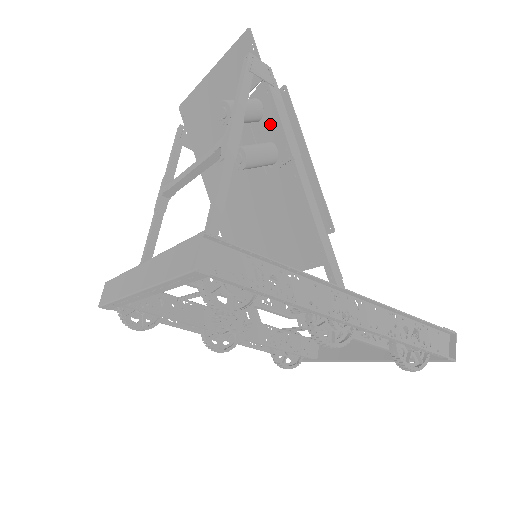
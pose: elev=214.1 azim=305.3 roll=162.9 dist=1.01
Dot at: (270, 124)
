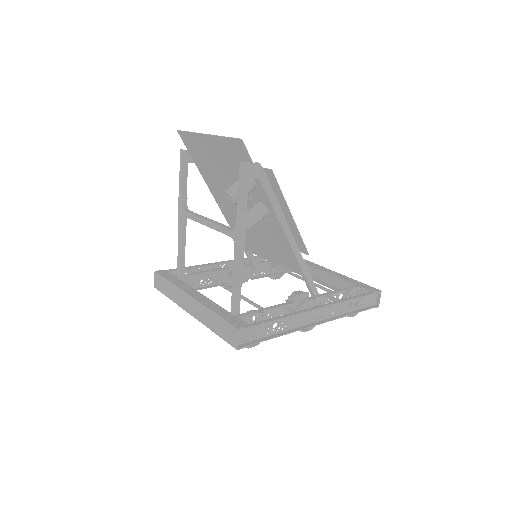
Dot at: (262, 197)
